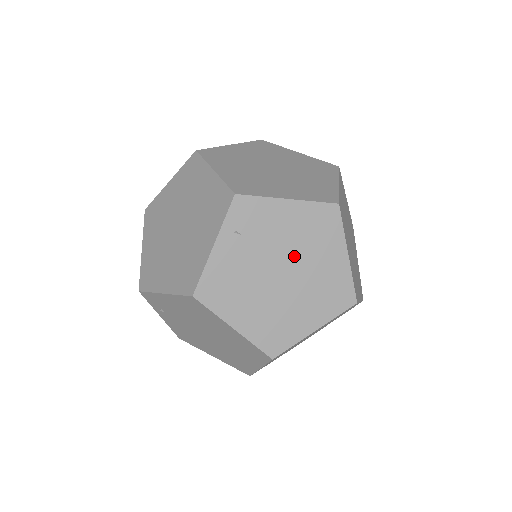
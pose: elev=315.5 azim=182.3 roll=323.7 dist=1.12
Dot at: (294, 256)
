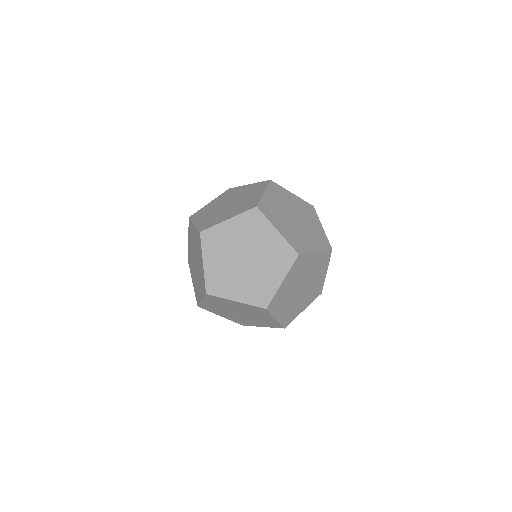
Dot at: (309, 278)
